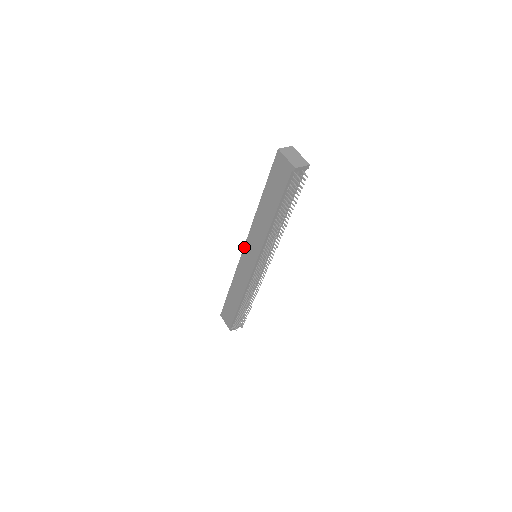
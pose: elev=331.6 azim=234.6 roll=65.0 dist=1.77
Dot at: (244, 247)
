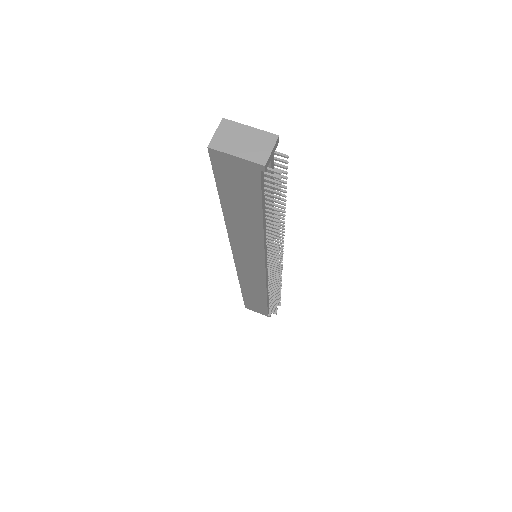
Dot at: (234, 258)
